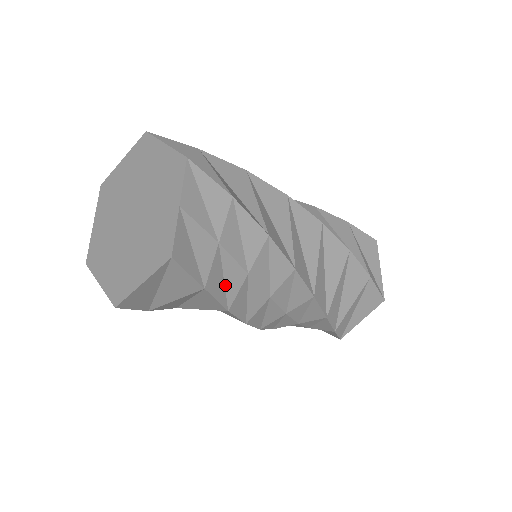
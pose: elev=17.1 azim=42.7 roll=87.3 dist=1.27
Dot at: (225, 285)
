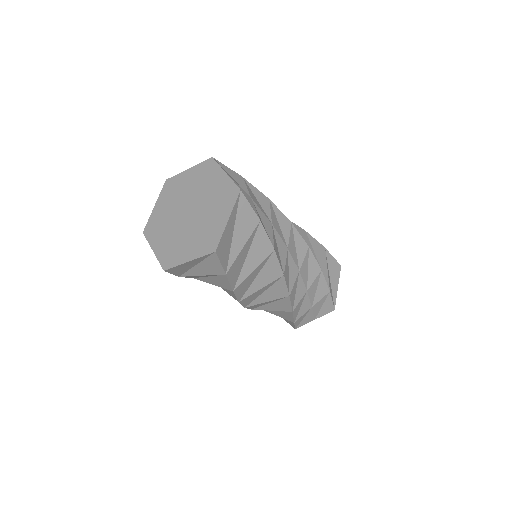
Dot at: (265, 229)
